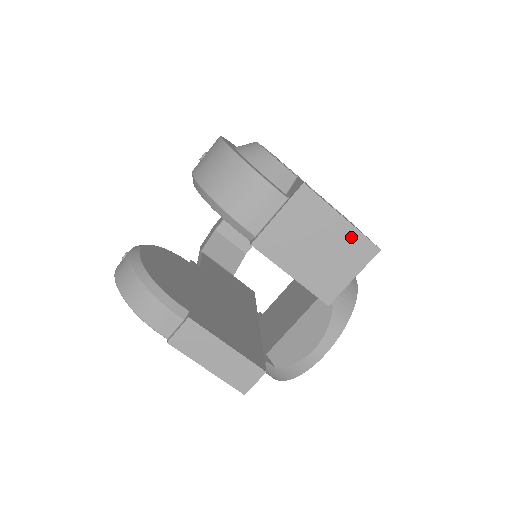
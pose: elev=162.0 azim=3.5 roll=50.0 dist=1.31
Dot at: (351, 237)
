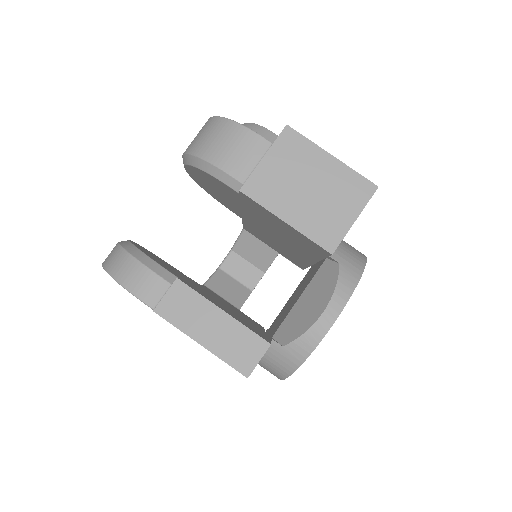
Dot at: (344, 175)
